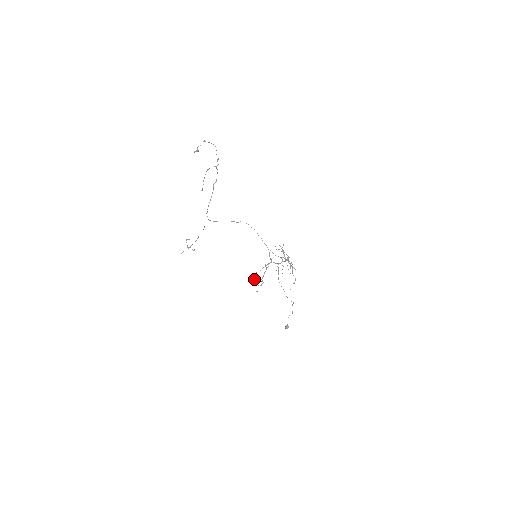
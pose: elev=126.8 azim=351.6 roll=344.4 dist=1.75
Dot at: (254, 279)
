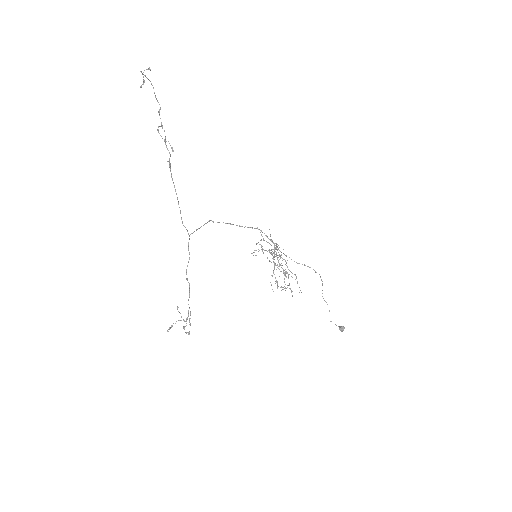
Dot at: (277, 286)
